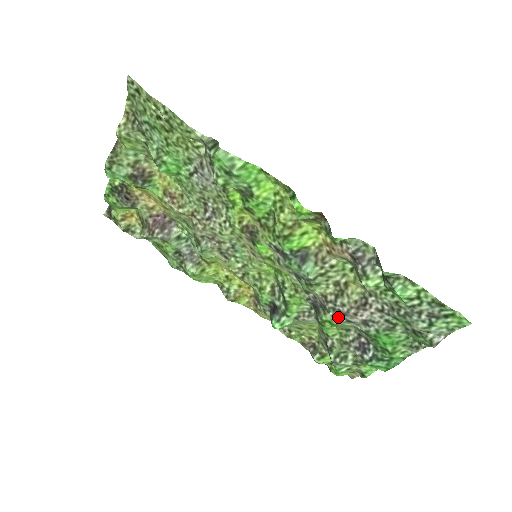
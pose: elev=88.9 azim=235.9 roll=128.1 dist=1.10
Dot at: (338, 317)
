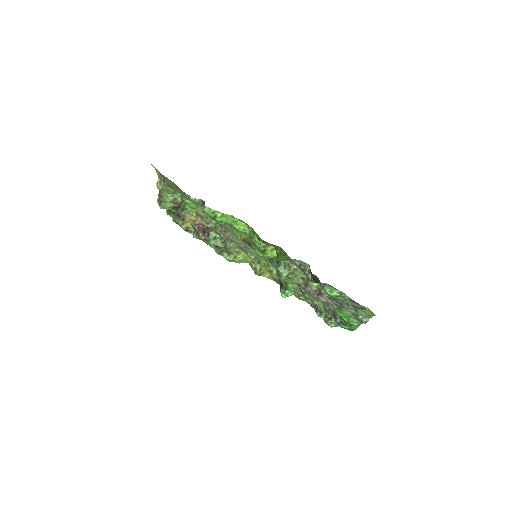
Dot at: (311, 297)
